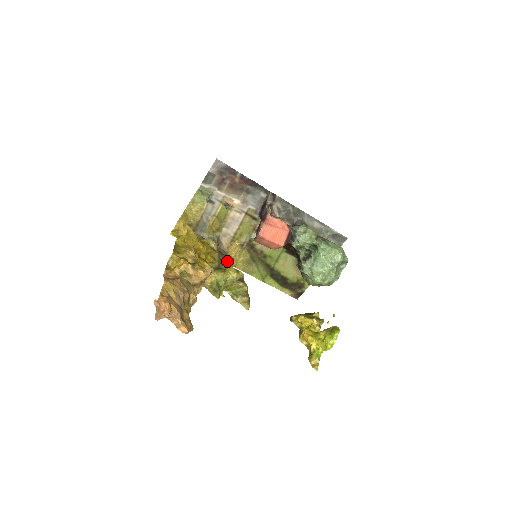
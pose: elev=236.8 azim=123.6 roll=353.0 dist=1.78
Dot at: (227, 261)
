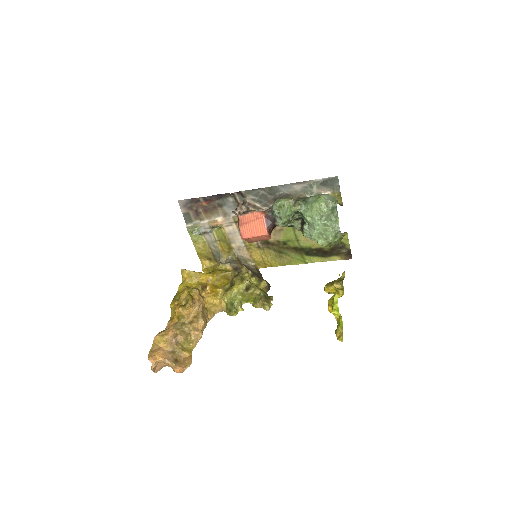
Dot at: (238, 275)
